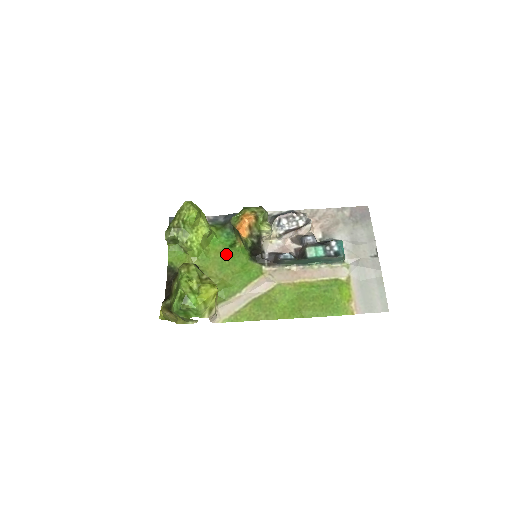
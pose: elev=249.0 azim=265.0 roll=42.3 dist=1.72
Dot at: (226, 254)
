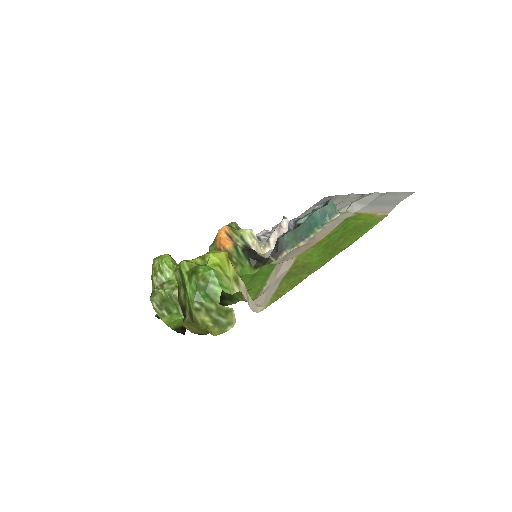
Dot at: occluded
